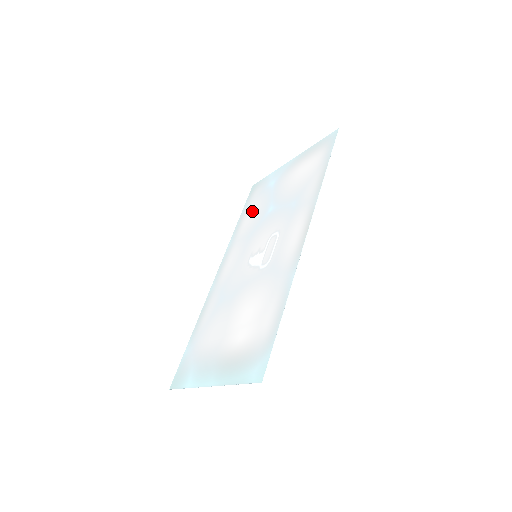
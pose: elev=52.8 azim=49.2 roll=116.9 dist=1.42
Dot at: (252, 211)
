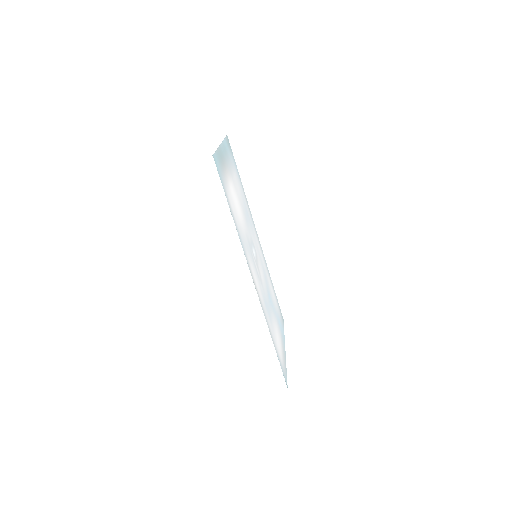
Dot at: occluded
